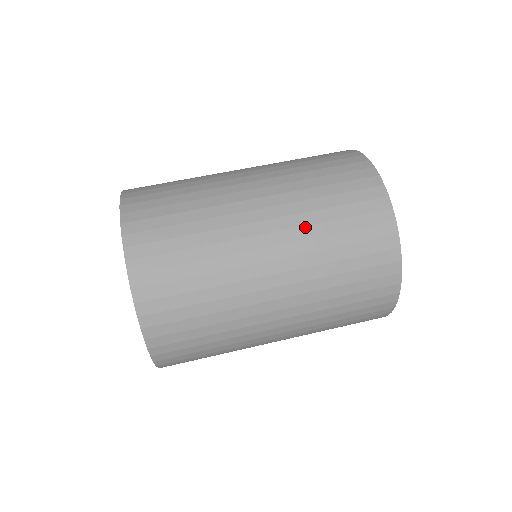
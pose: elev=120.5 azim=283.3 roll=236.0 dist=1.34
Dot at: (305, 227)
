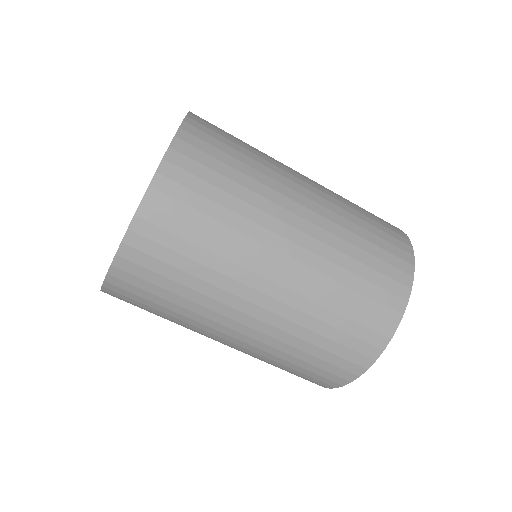
Dot at: (268, 353)
